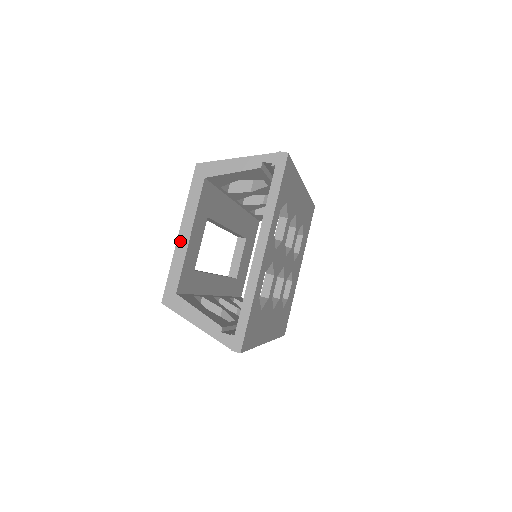
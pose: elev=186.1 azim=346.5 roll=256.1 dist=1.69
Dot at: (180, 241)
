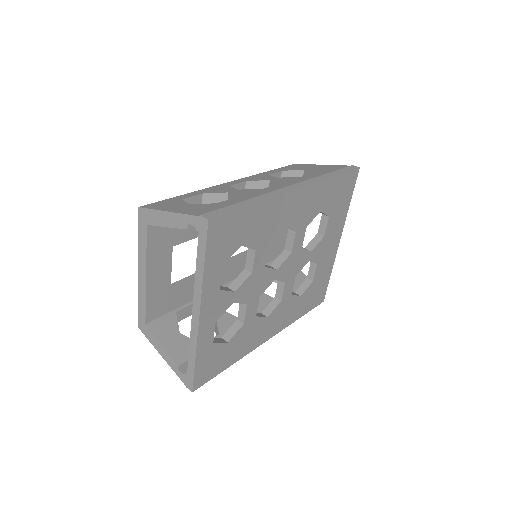
Dot at: (140, 280)
